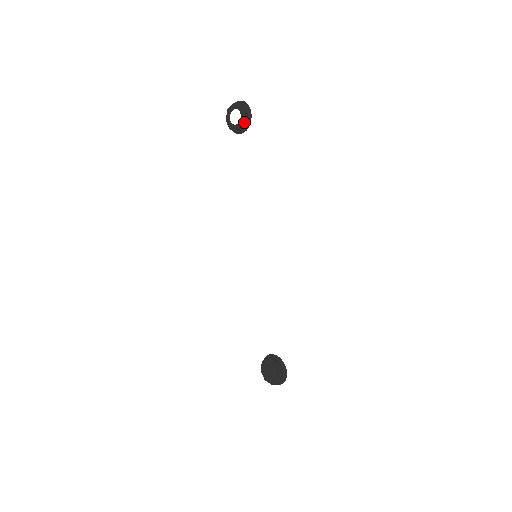
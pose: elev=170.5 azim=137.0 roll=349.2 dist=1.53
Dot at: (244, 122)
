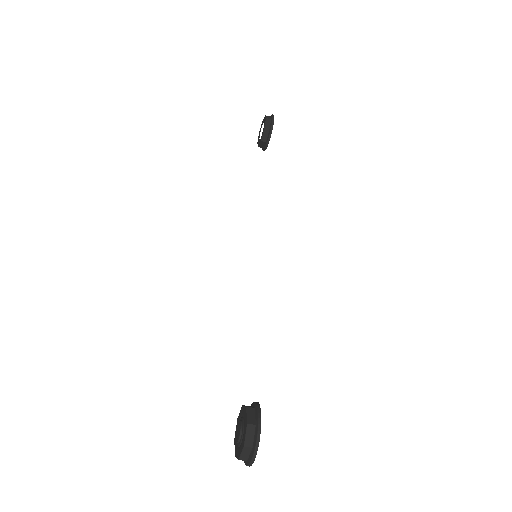
Dot at: (265, 127)
